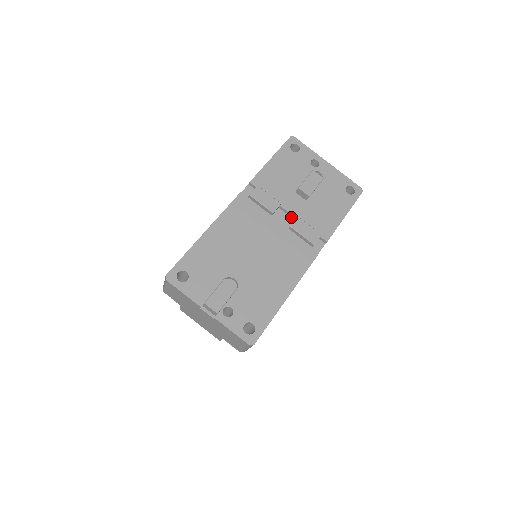
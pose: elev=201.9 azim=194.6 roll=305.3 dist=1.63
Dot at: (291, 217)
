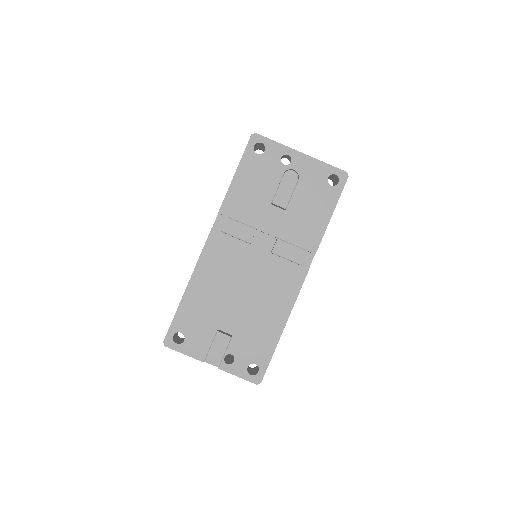
Dot at: (272, 236)
